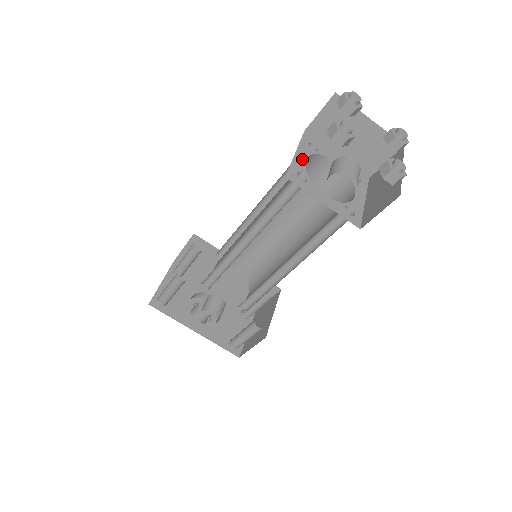
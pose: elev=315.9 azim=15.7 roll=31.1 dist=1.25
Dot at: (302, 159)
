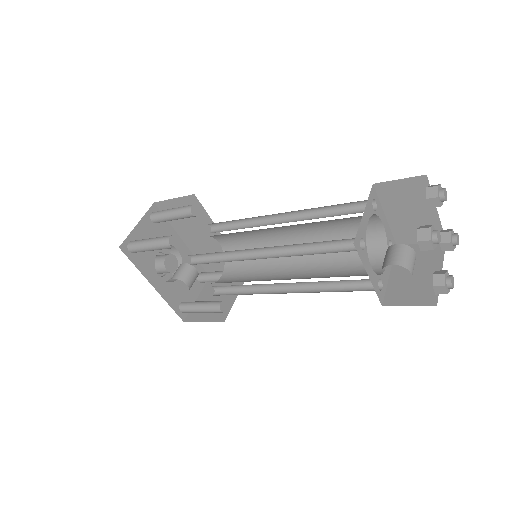
Dot at: (366, 220)
